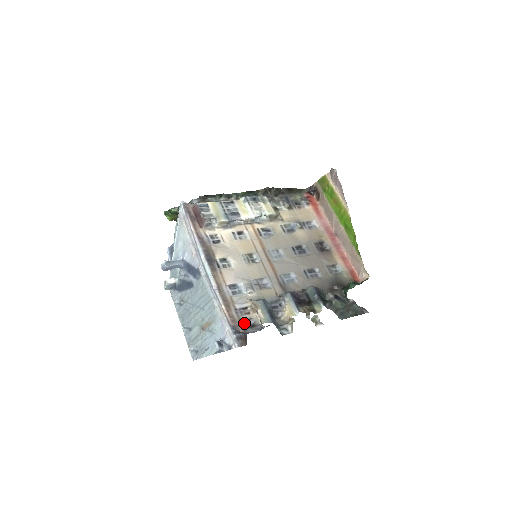
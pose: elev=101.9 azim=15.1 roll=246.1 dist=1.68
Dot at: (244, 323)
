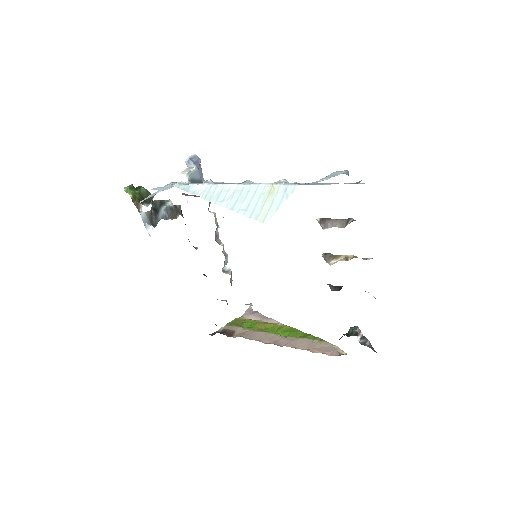
Dot at: occluded
